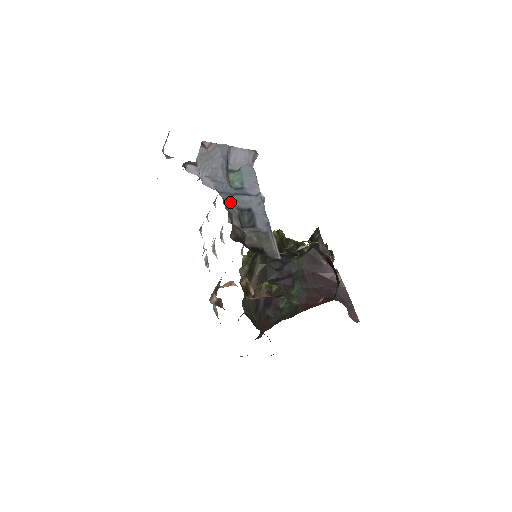
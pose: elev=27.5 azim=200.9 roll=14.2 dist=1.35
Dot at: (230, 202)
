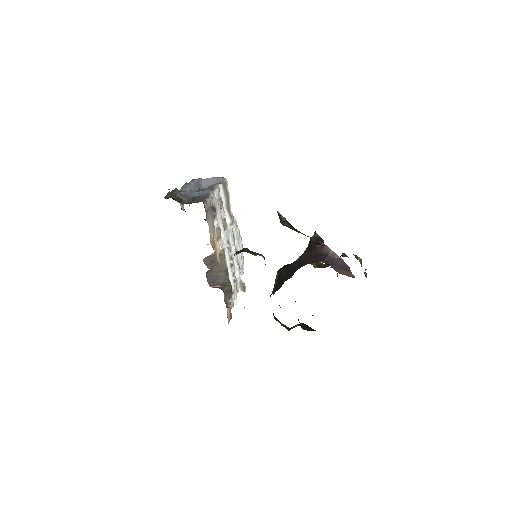
Dot at: (187, 196)
